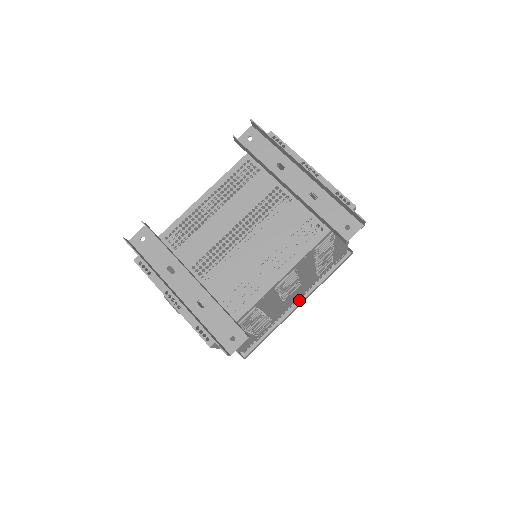
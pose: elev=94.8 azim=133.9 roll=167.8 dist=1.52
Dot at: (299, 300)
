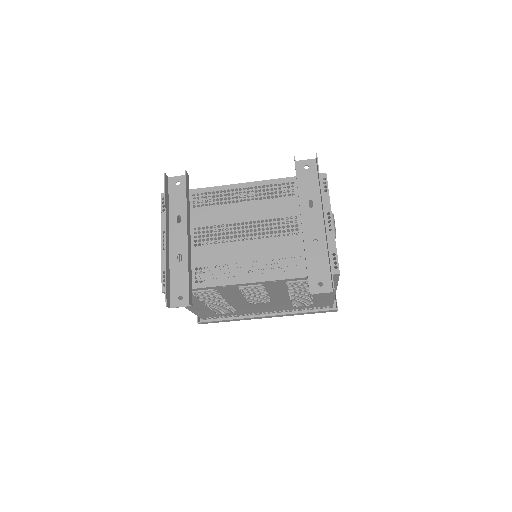
Dot at: (271, 313)
